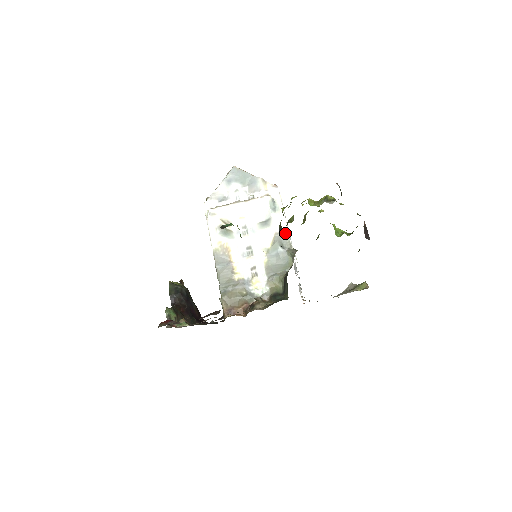
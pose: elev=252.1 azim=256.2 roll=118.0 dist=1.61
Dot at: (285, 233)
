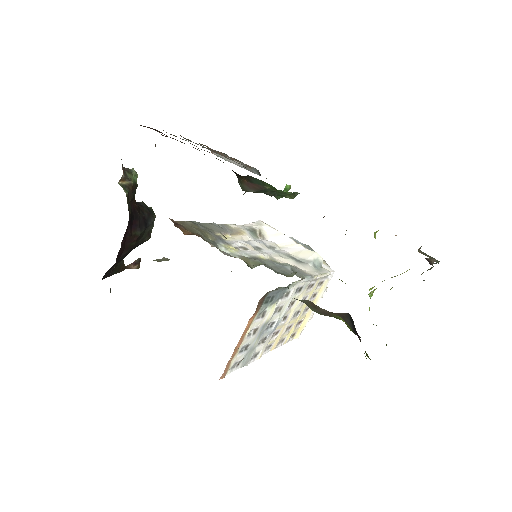
Dot at: (307, 274)
